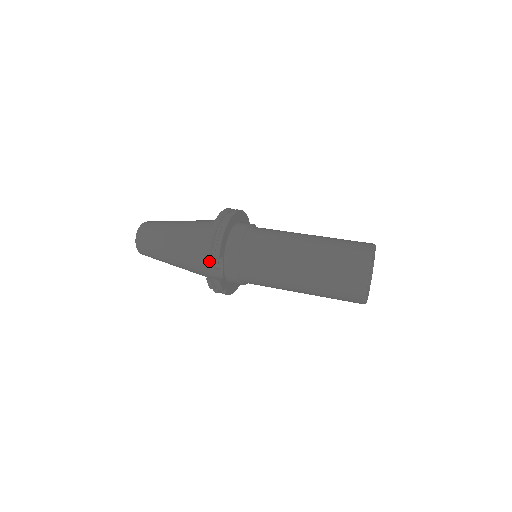
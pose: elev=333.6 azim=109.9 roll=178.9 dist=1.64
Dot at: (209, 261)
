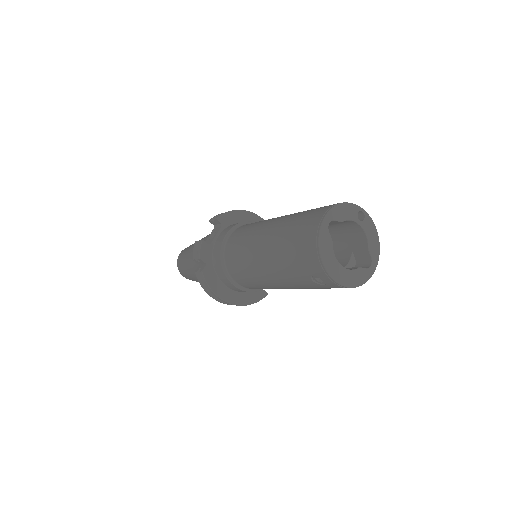
Dot at: (210, 234)
